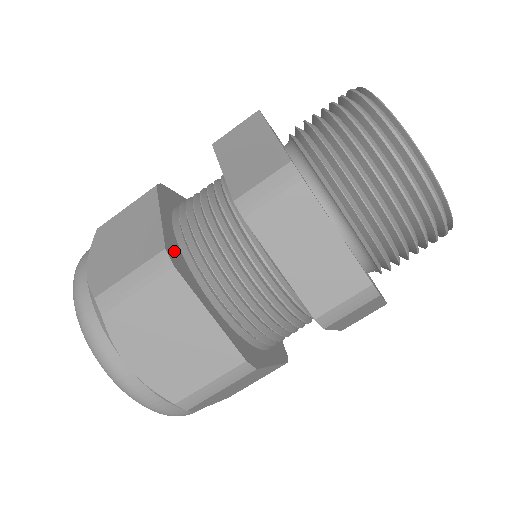
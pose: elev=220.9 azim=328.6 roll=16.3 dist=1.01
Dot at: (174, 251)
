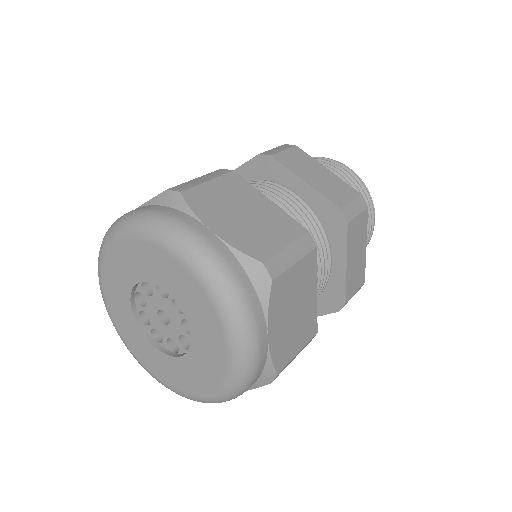
Dot at: occluded
